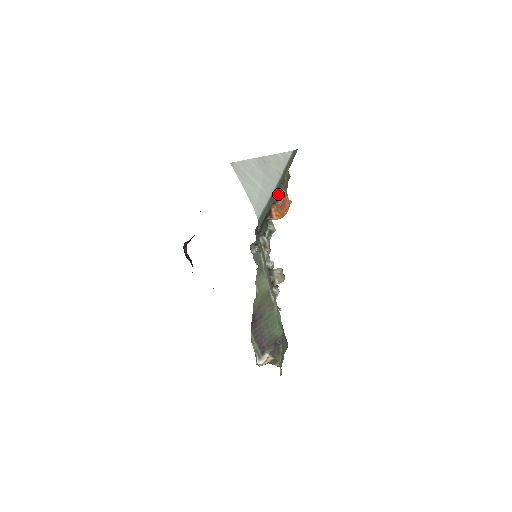
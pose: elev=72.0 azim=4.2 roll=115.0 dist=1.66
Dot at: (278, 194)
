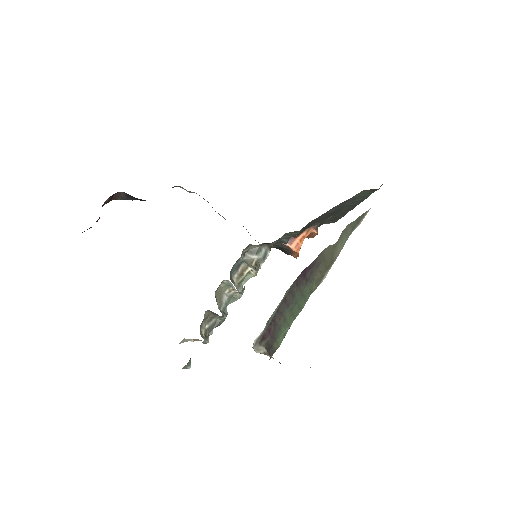
Dot at: occluded
